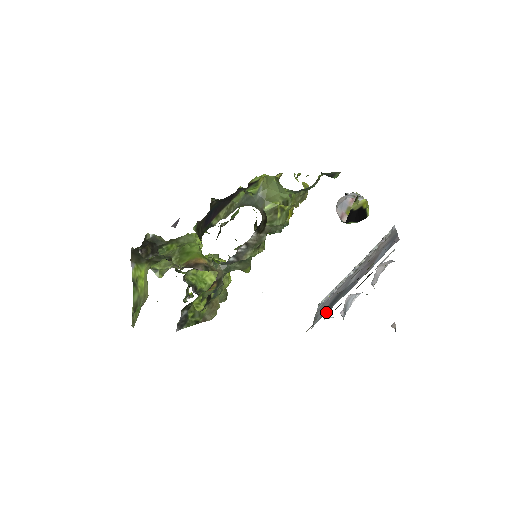
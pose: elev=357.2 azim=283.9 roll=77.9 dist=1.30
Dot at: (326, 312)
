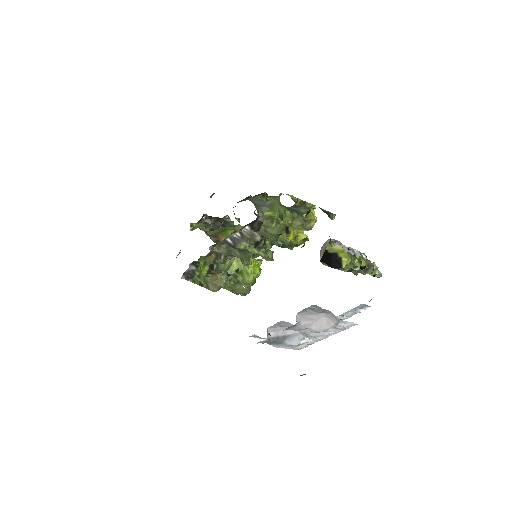
Dot at: occluded
